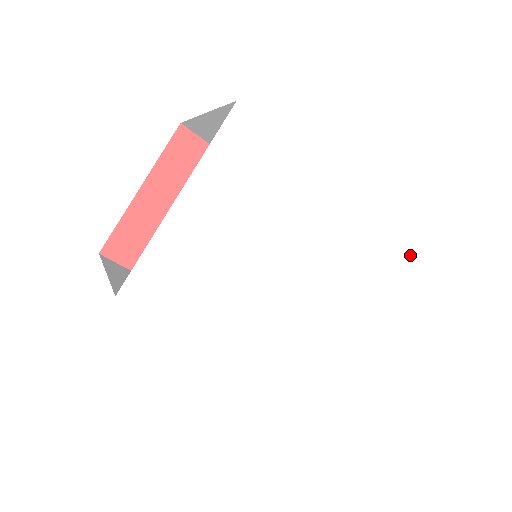
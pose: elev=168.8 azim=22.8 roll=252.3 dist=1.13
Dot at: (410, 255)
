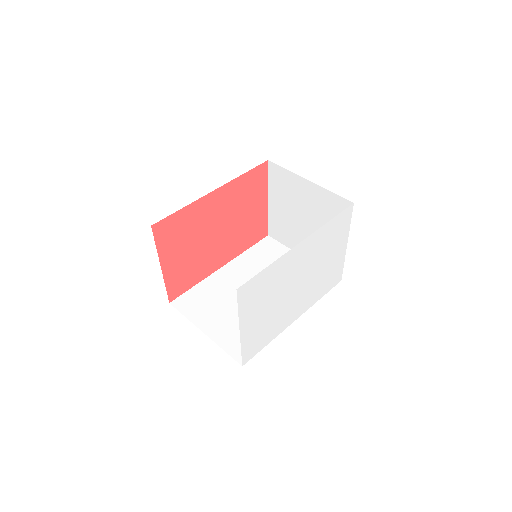
Dot at: (343, 216)
